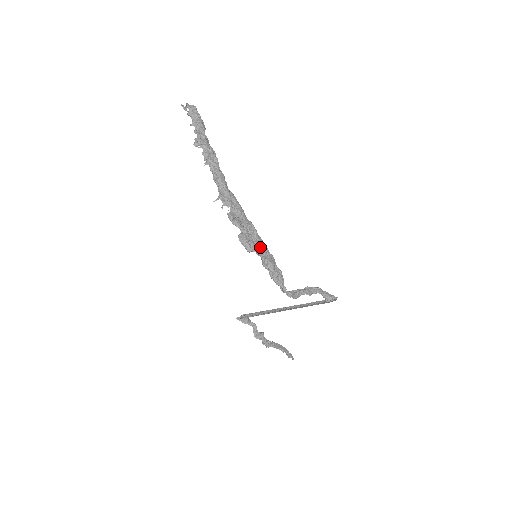
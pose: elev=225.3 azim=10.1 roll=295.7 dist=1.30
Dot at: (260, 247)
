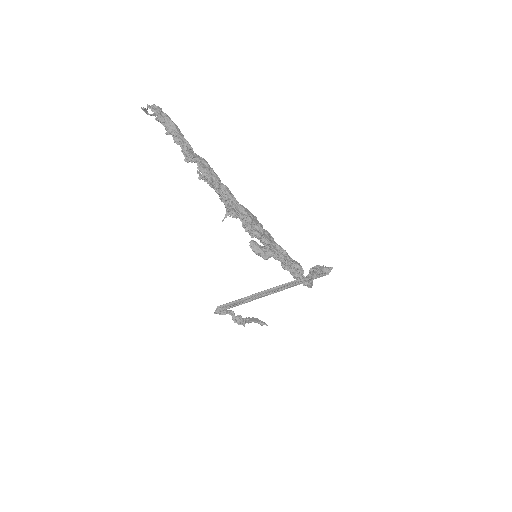
Dot at: (280, 252)
